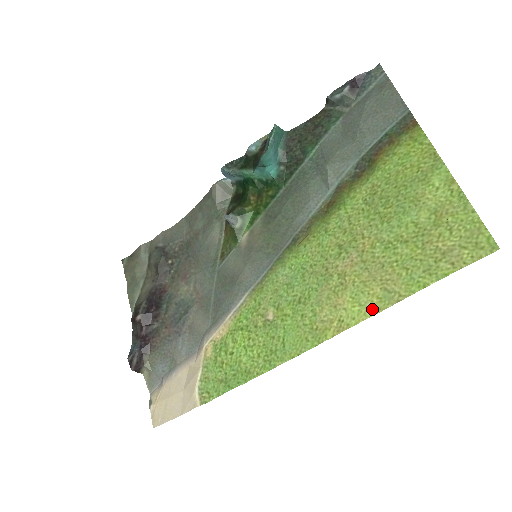
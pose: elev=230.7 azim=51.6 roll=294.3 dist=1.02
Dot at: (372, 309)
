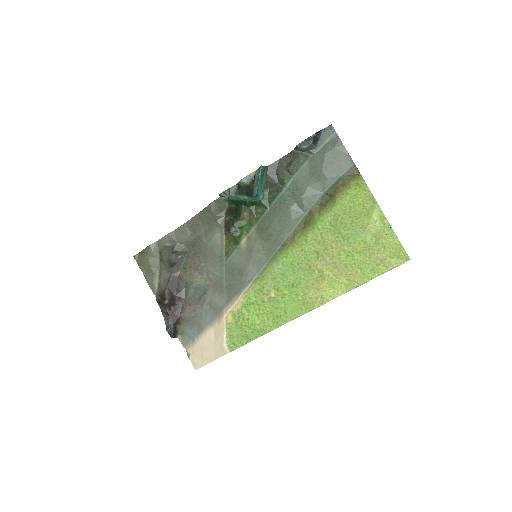
Dot at: (342, 291)
